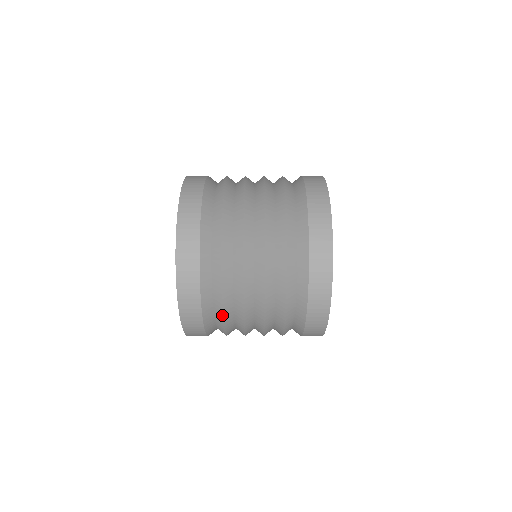
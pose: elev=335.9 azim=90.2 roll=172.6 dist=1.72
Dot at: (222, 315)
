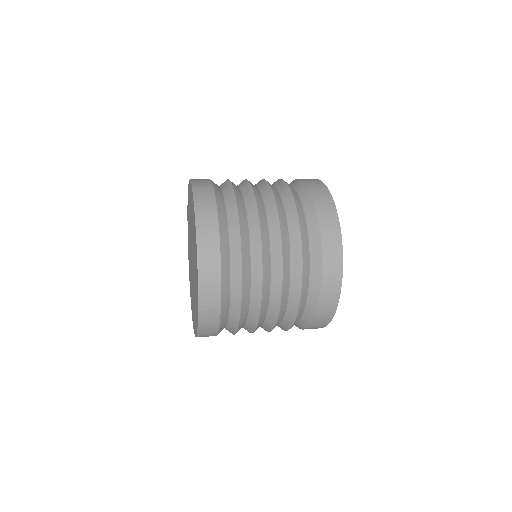
Dot at: (238, 324)
